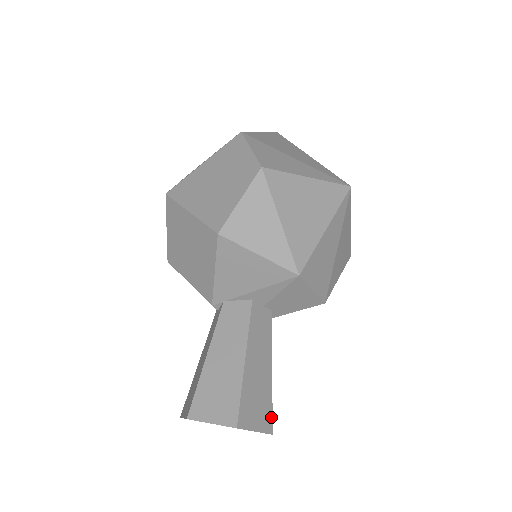
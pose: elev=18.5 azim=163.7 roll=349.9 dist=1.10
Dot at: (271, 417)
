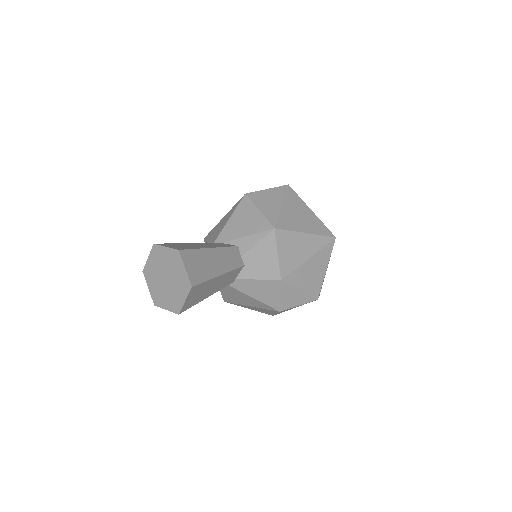
Dot at: (199, 282)
